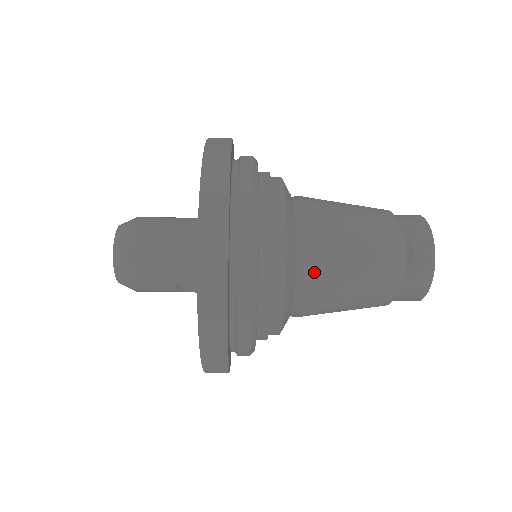
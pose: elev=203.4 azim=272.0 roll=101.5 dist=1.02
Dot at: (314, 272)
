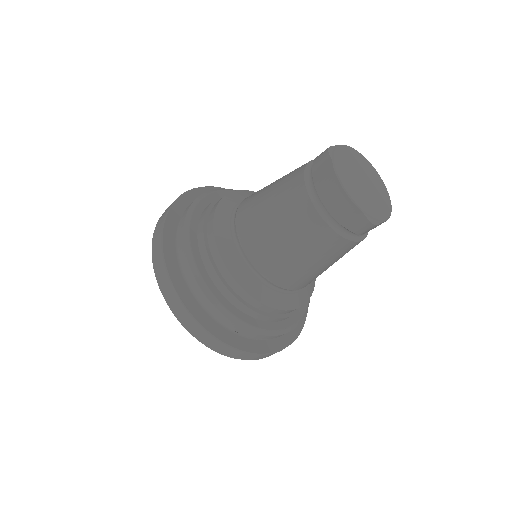
Dot at: (243, 213)
